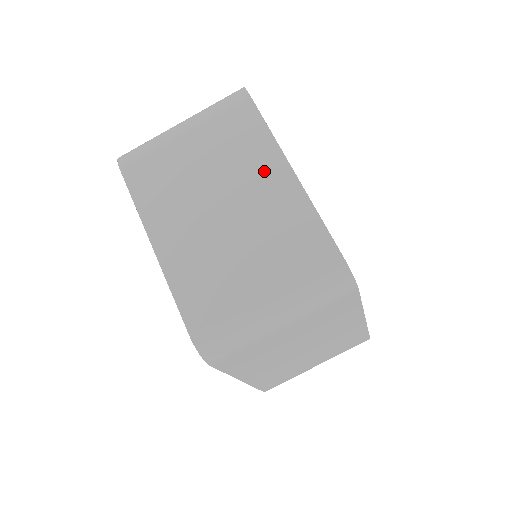
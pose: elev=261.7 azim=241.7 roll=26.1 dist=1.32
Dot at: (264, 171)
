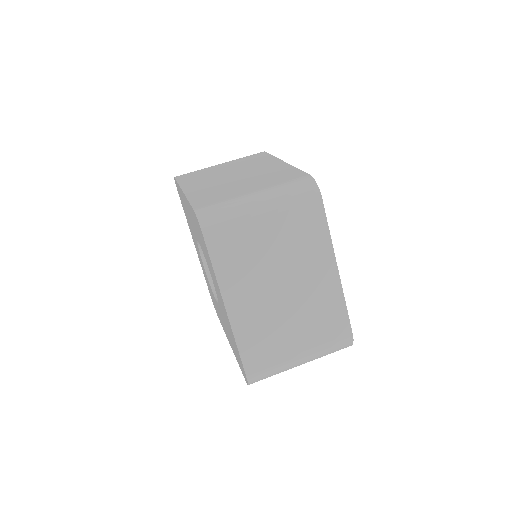
Dot at: (266, 164)
